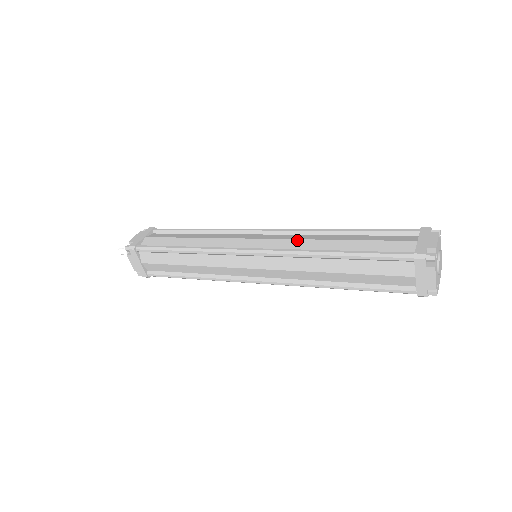
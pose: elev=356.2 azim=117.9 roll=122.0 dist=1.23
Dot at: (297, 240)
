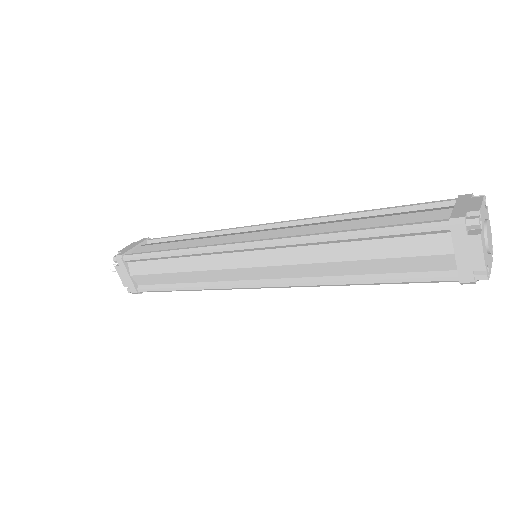
Dot at: (301, 227)
